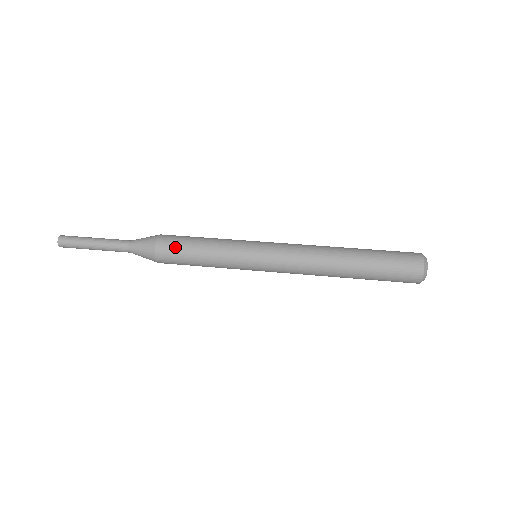
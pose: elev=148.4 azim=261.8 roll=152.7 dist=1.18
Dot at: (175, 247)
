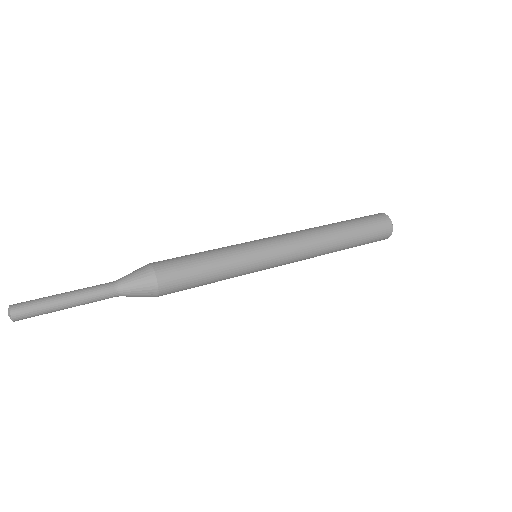
Dot at: (182, 282)
